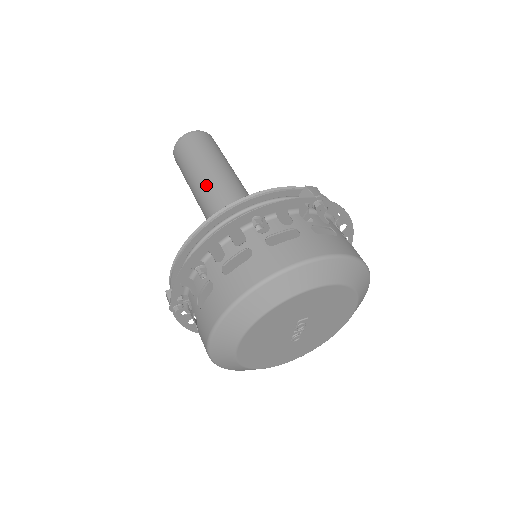
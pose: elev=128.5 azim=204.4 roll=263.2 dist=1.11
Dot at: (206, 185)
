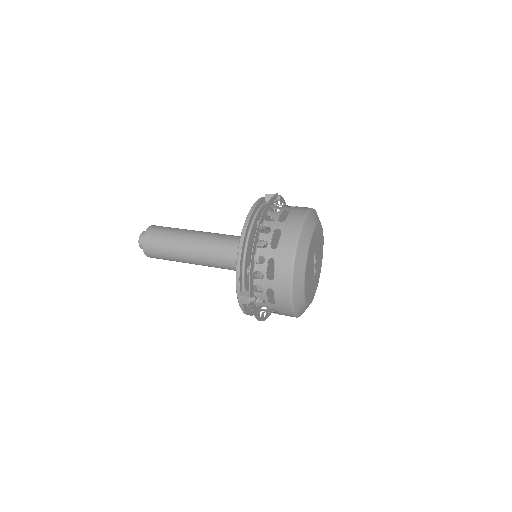
Dot at: (193, 243)
